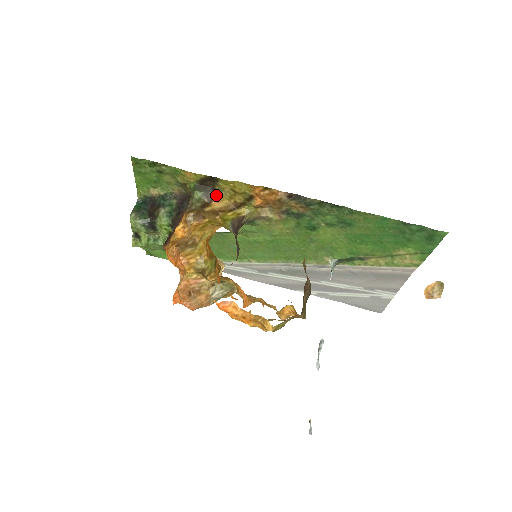
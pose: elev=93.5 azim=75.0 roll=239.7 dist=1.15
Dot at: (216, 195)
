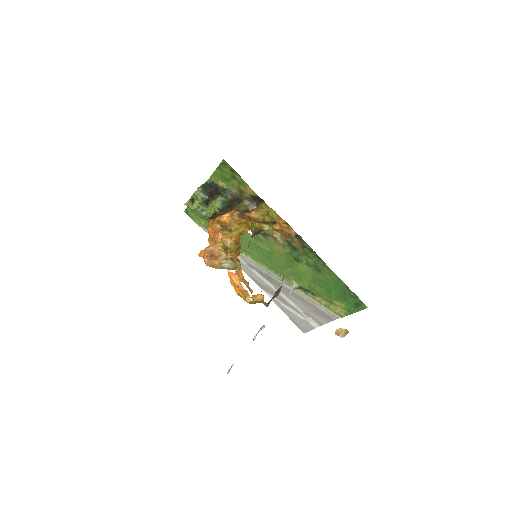
Dot at: (256, 209)
